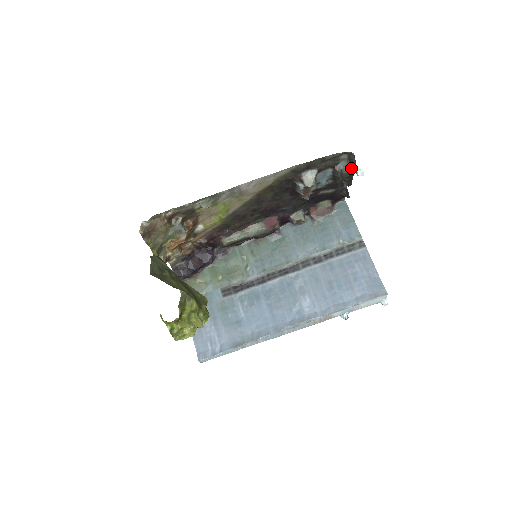
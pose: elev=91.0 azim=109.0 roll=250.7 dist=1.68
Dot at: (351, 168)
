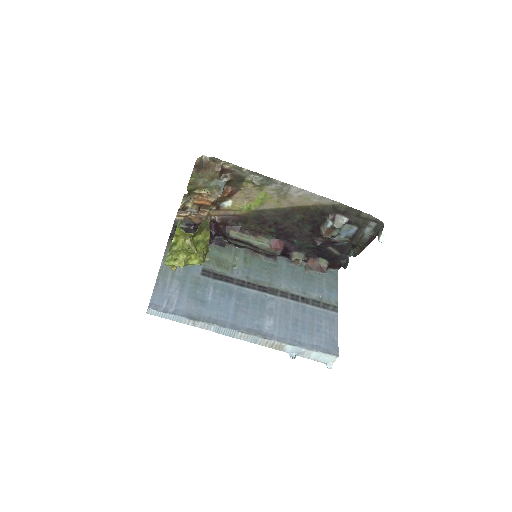
Dot at: (372, 236)
